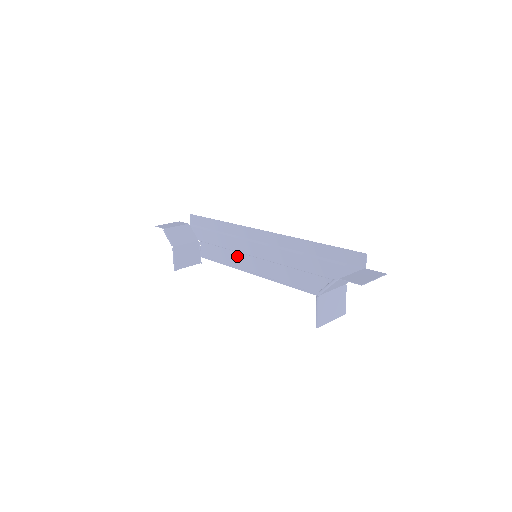
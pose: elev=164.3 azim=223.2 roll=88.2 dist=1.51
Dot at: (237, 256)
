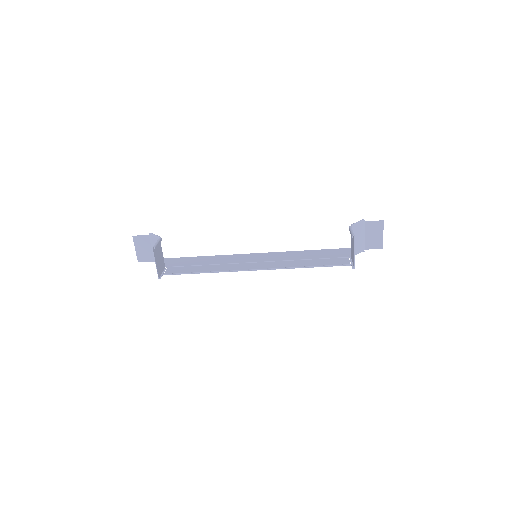
Dot at: (224, 266)
